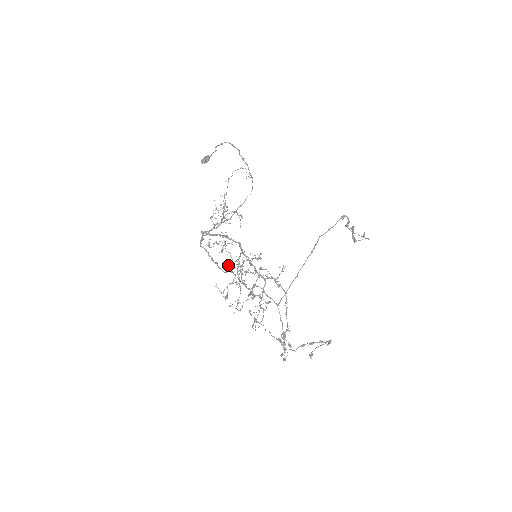
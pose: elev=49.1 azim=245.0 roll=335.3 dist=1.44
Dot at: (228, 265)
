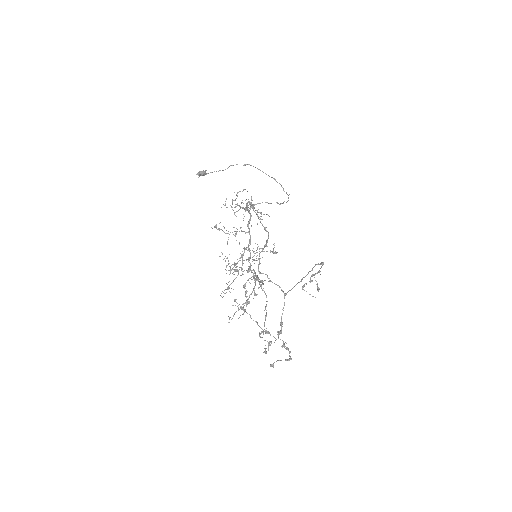
Dot at: occluded
